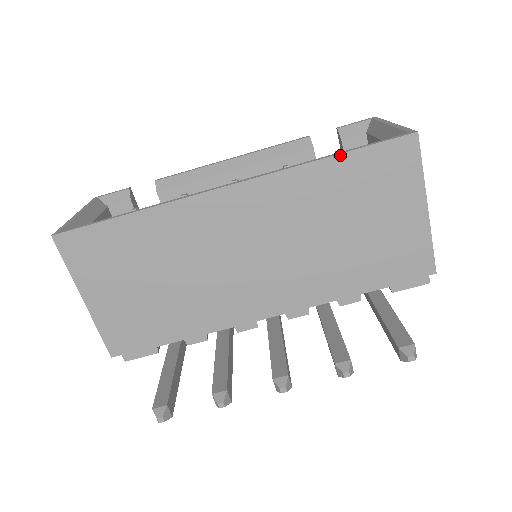
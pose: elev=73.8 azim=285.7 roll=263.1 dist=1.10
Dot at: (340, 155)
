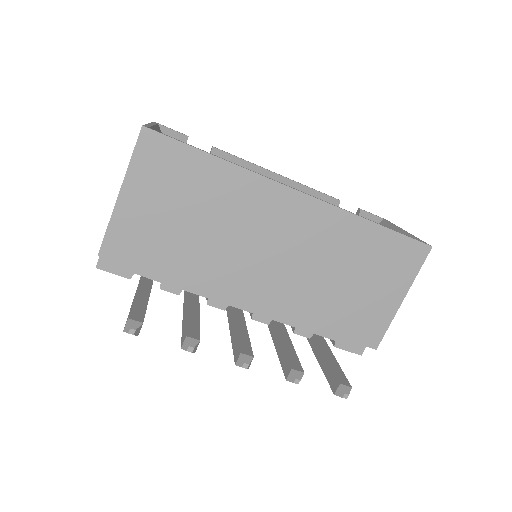
Dot at: (381, 226)
